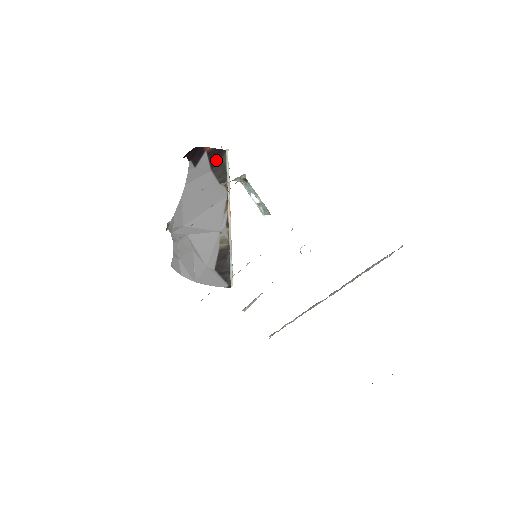
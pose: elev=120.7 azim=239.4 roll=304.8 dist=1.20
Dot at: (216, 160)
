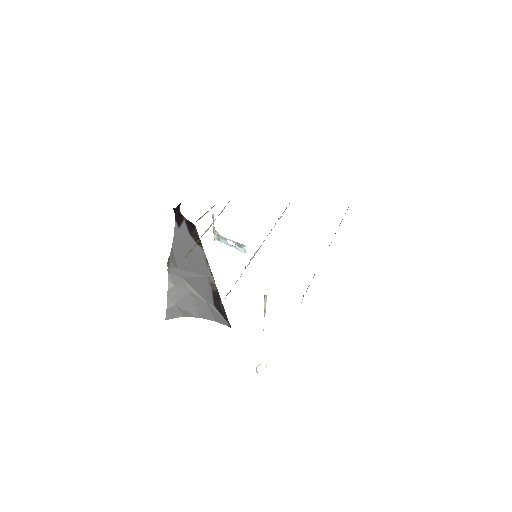
Dot at: (191, 229)
